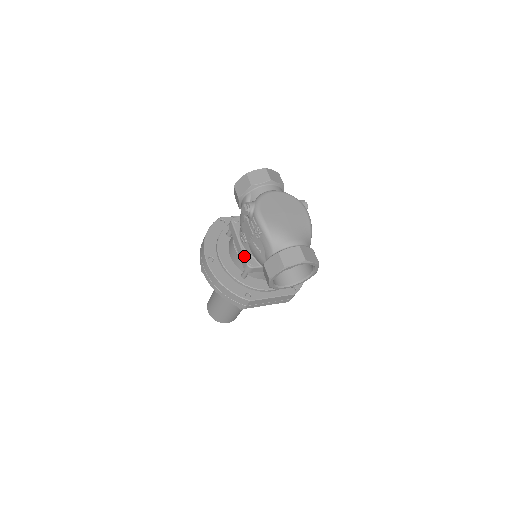
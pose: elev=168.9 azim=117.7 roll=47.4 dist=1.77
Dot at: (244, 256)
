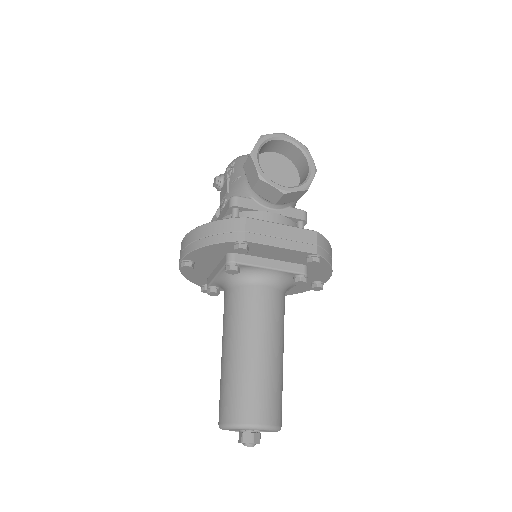
Dot at: occluded
